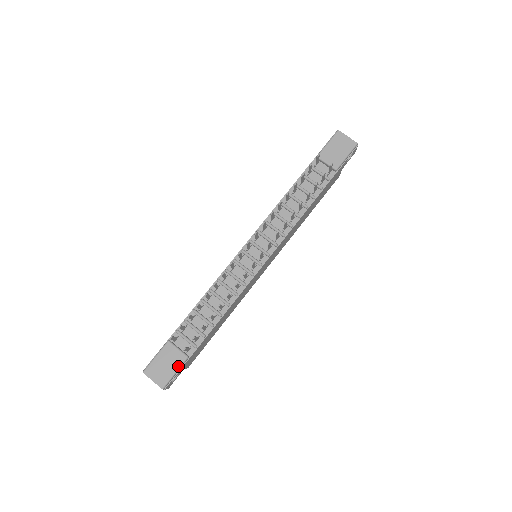
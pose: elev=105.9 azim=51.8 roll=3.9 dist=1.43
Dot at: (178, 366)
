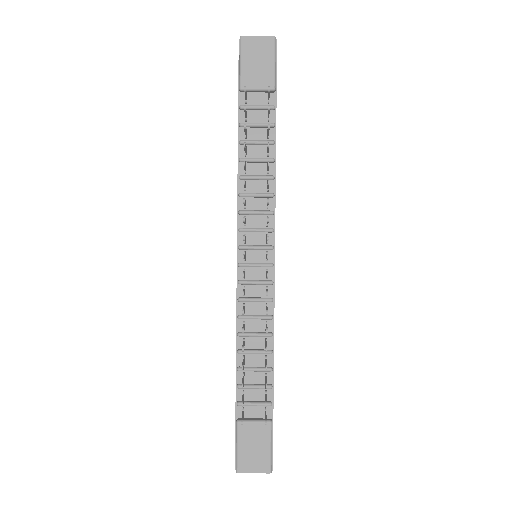
Dot at: (269, 439)
